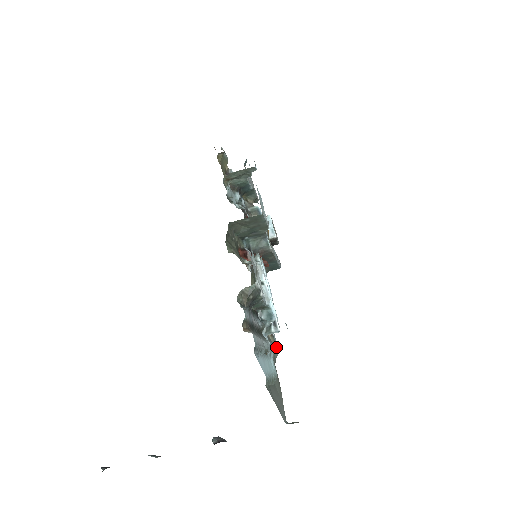
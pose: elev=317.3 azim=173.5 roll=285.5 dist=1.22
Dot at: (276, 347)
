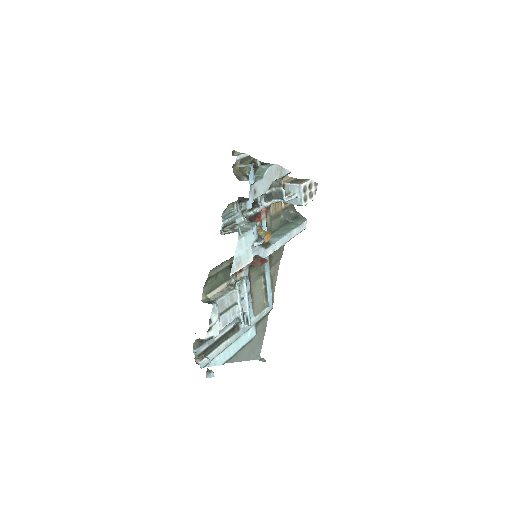
Dot at: (267, 310)
